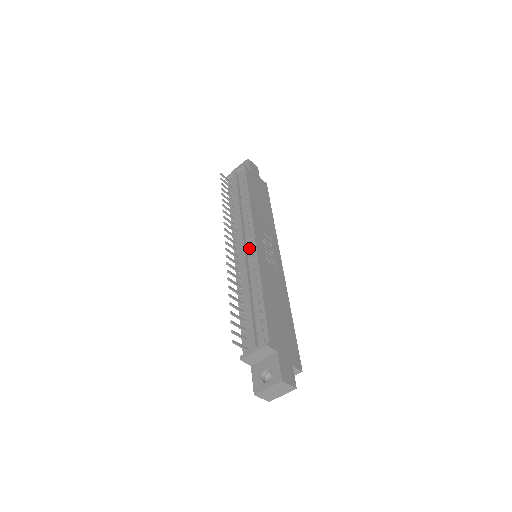
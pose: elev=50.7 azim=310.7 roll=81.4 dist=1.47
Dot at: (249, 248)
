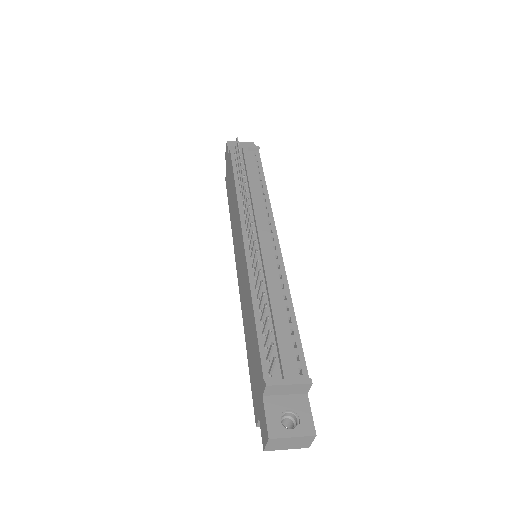
Dot at: (270, 246)
